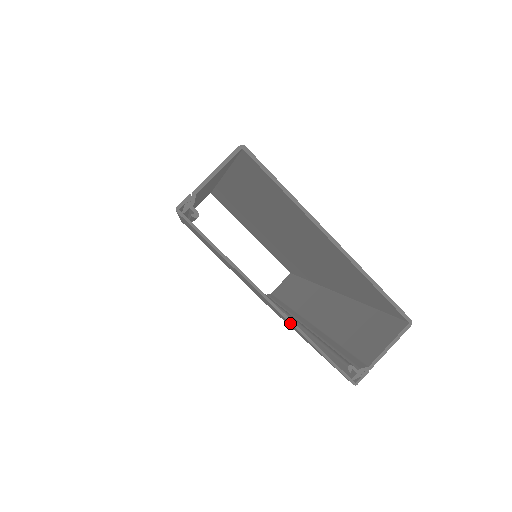
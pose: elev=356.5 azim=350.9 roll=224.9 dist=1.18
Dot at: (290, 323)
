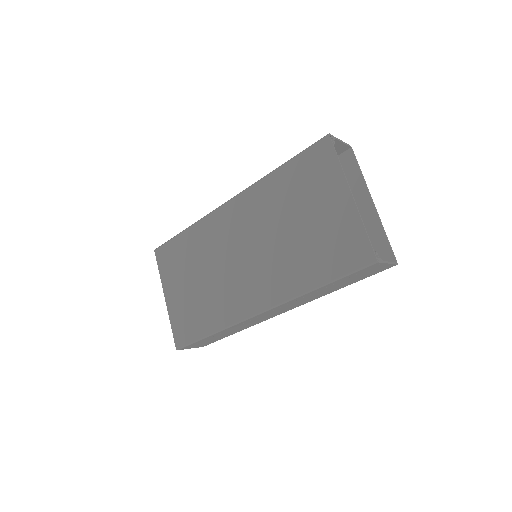
Dot at: (356, 212)
